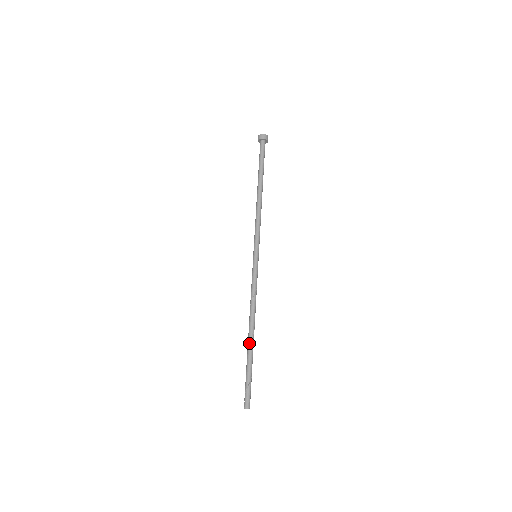
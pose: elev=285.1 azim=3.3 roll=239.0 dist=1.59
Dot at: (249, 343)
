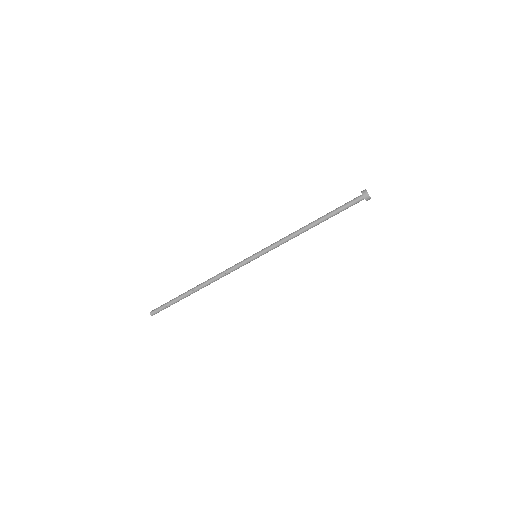
Dot at: (190, 290)
